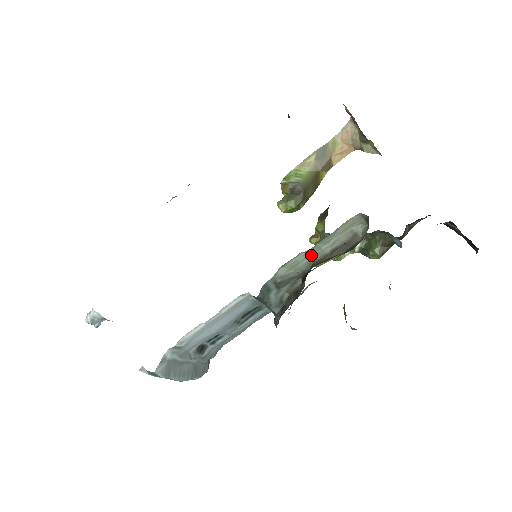
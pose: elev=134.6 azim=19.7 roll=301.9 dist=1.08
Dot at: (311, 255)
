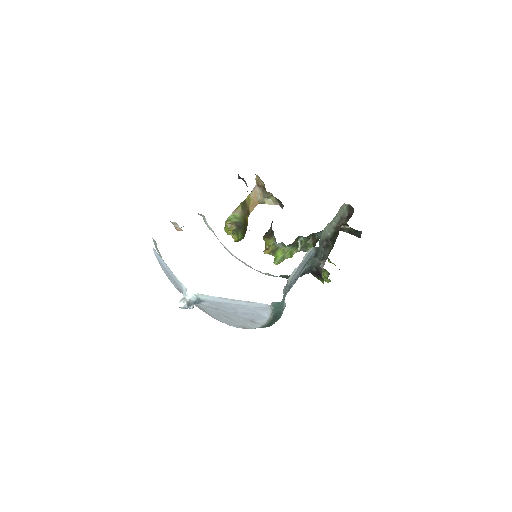
Dot at: (331, 226)
